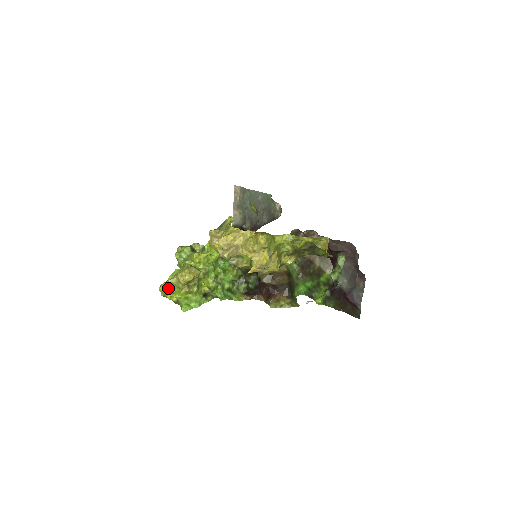
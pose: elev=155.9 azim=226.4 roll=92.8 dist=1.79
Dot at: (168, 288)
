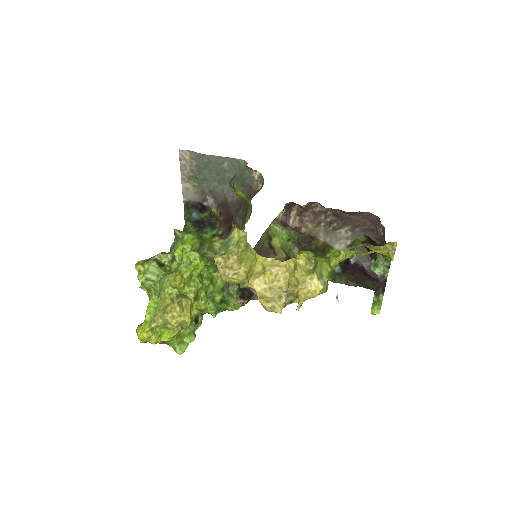
Dot at: (152, 334)
